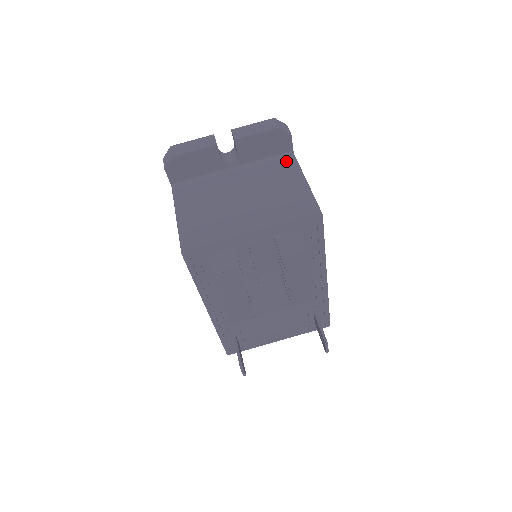
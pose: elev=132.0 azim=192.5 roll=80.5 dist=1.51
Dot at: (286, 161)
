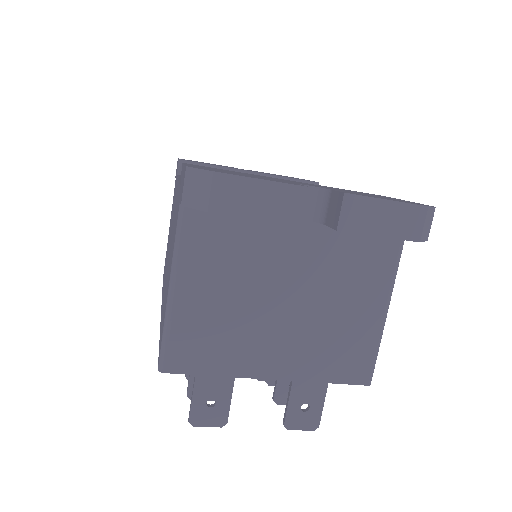
Dot at: (385, 256)
